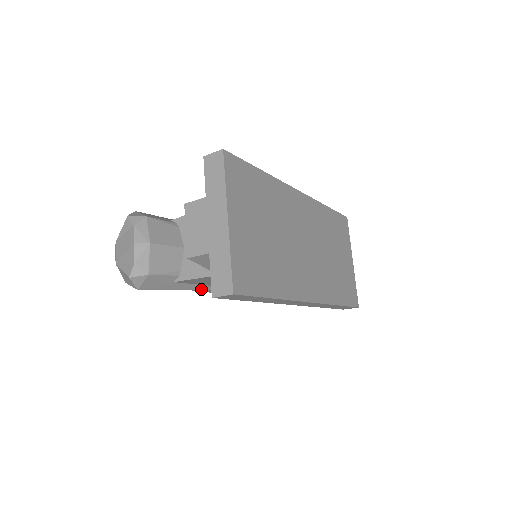
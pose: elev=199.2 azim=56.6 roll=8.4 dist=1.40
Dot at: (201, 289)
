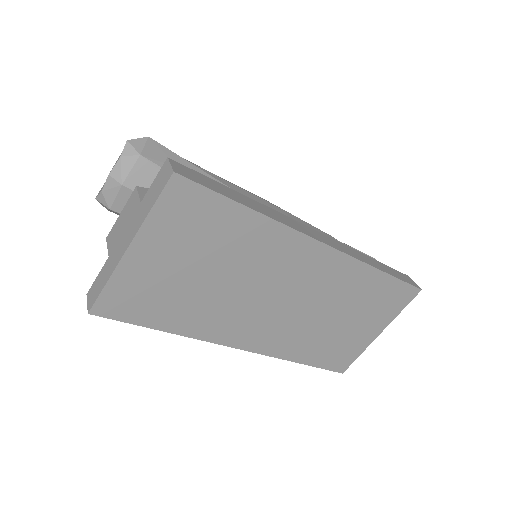
Dot at: occluded
